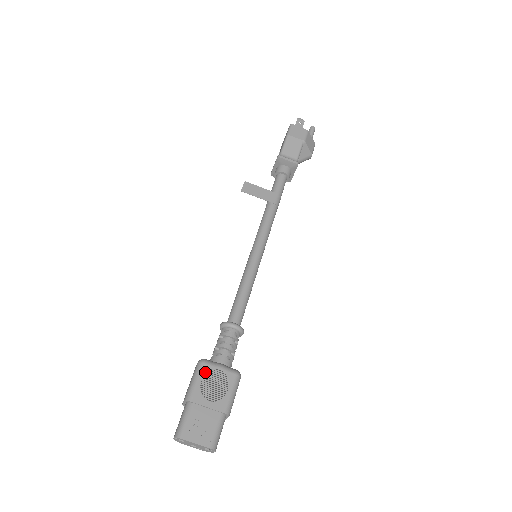
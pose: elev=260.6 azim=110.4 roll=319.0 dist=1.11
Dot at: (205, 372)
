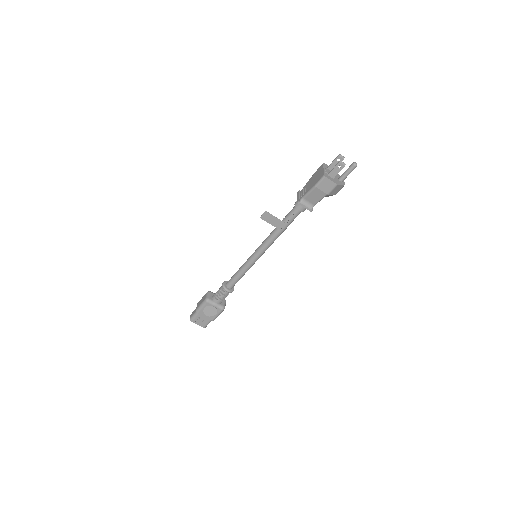
Dot at: (207, 306)
